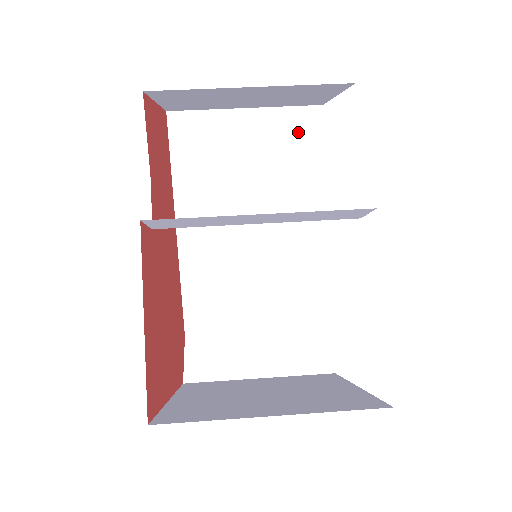
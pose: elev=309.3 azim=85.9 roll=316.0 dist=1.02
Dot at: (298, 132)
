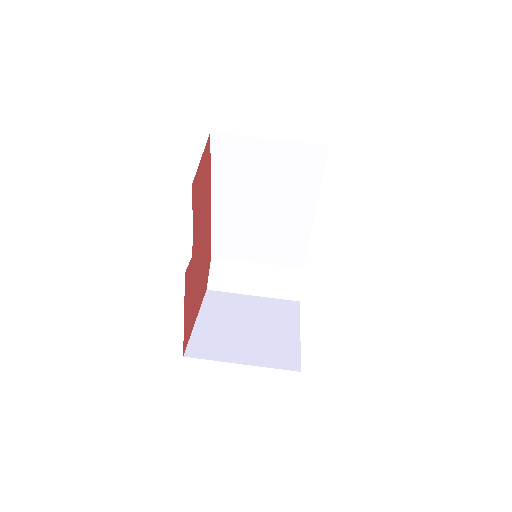
Dot at: (307, 160)
